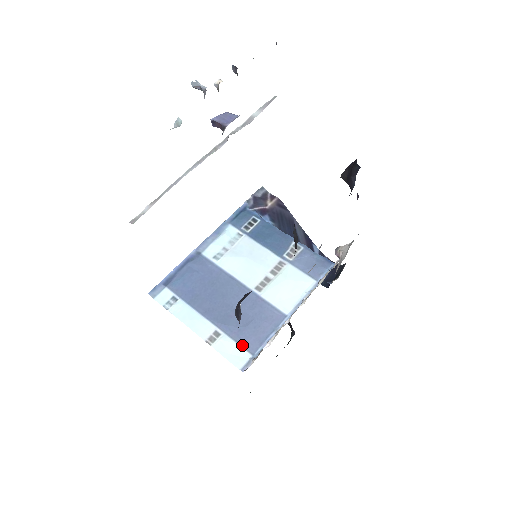
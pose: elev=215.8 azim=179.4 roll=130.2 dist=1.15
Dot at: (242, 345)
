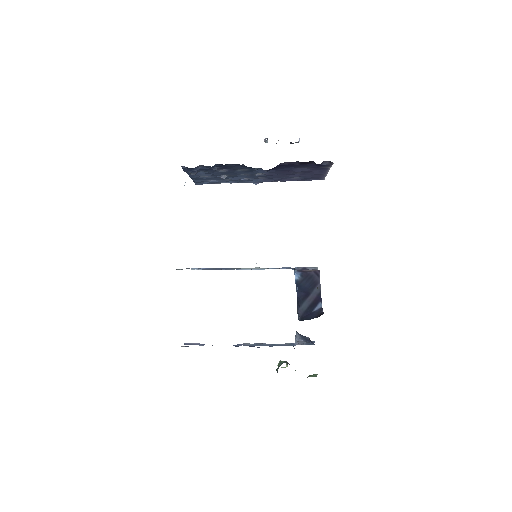
Dot at: occluded
